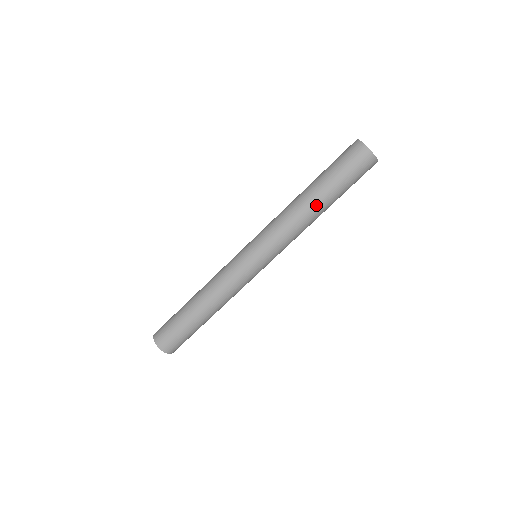
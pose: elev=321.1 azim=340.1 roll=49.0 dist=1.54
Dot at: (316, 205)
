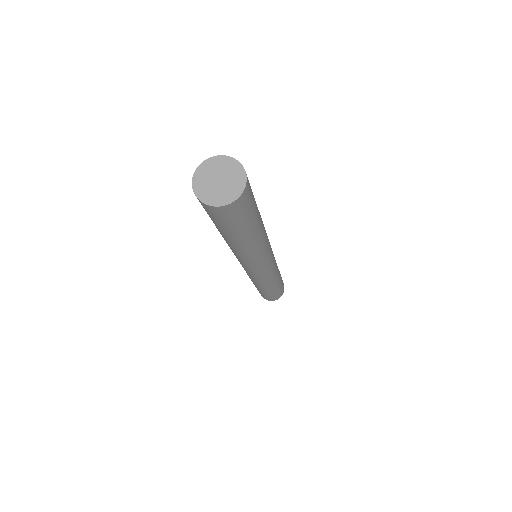
Dot at: (238, 245)
